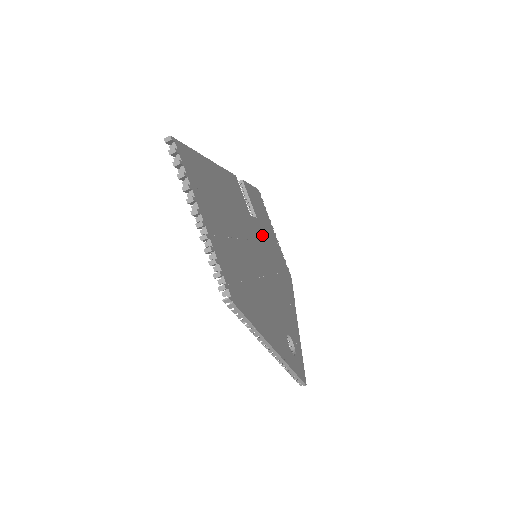
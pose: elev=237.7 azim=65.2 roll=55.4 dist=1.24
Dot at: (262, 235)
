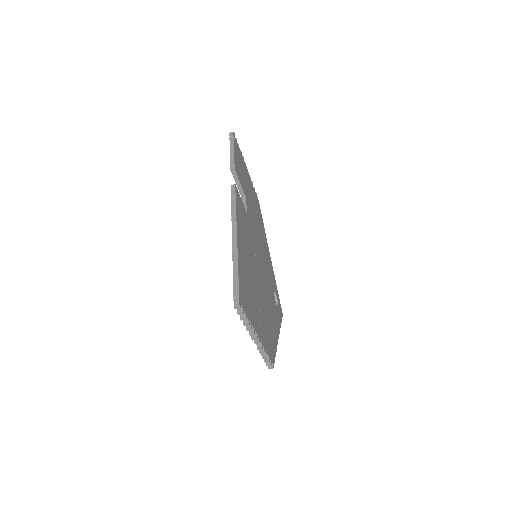
Dot at: (251, 213)
